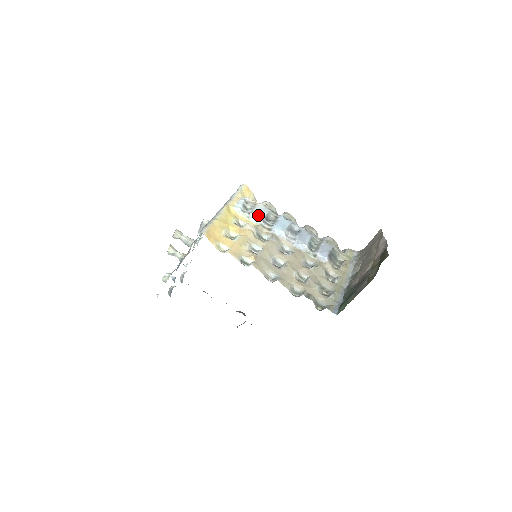
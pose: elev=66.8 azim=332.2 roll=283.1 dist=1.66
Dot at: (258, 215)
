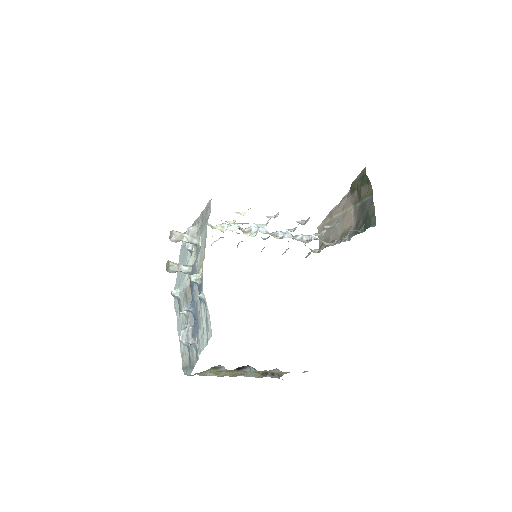
Dot at: occluded
